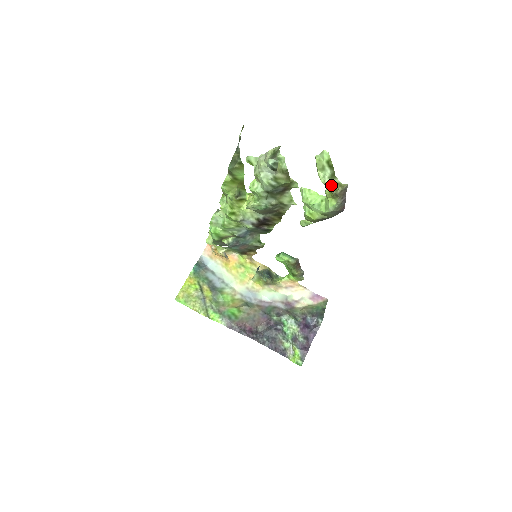
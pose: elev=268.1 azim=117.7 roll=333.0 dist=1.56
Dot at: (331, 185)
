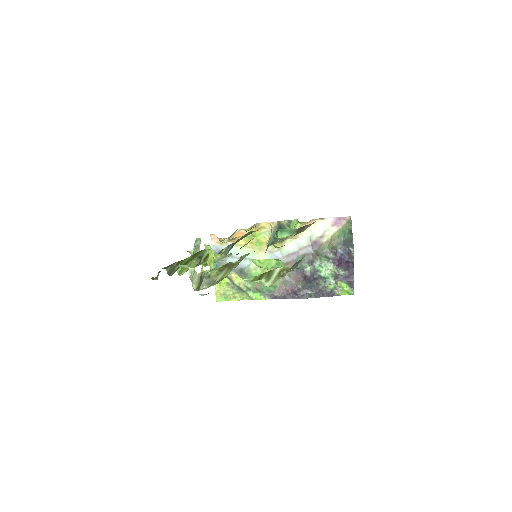
Dot at: (273, 283)
